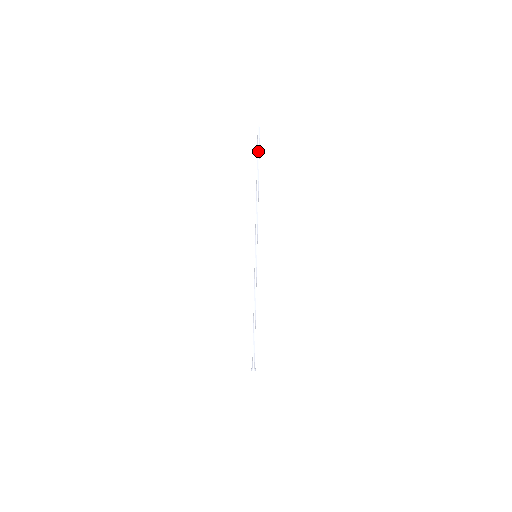
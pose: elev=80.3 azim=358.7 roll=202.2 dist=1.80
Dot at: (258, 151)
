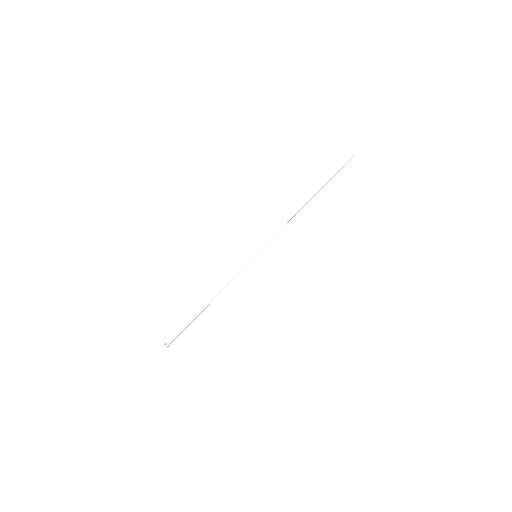
Dot at: occluded
